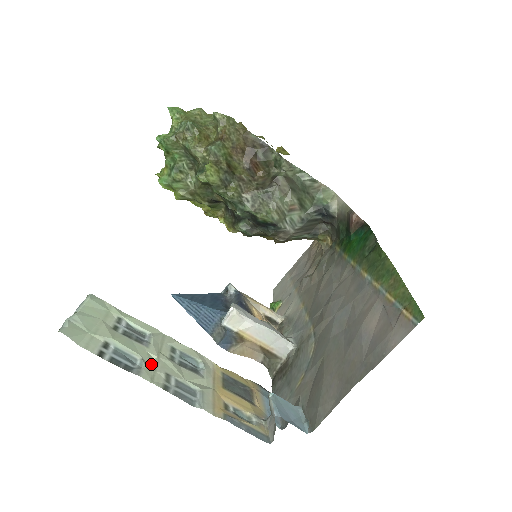
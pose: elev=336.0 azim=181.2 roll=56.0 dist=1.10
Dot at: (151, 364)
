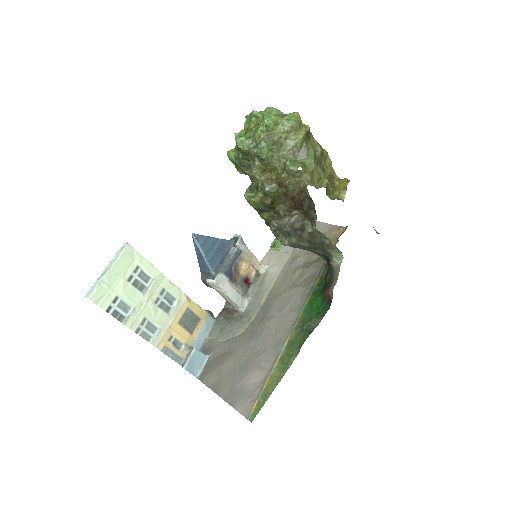
Dot at: (138, 311)
